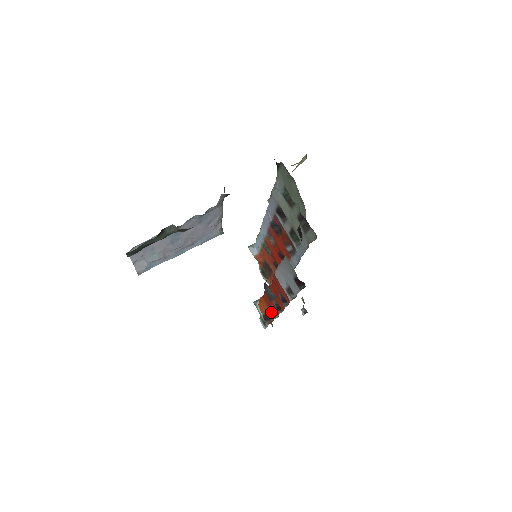
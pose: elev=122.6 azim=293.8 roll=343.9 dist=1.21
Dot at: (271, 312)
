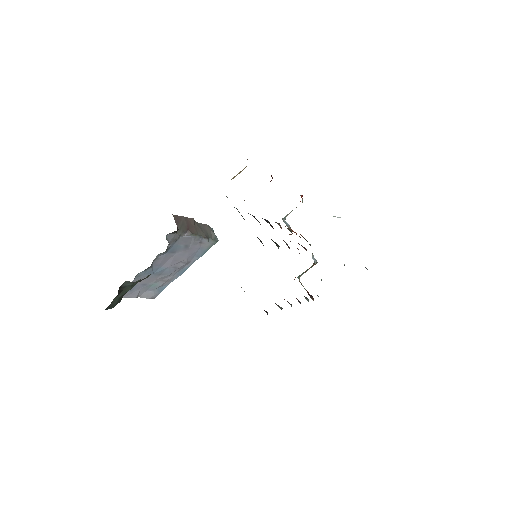
Dot at: occluded
